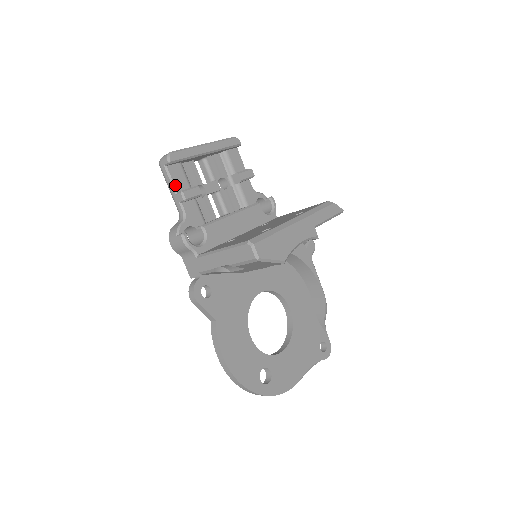
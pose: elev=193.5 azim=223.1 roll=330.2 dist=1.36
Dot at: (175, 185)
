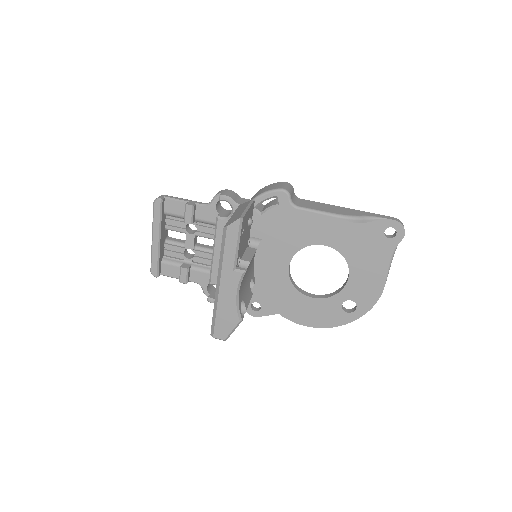
Dot at: (175, 277)
